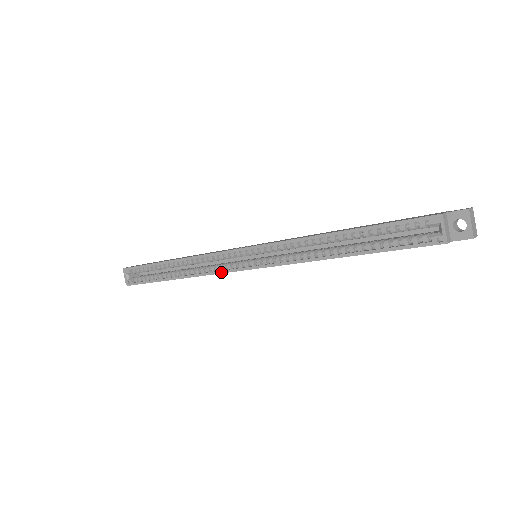
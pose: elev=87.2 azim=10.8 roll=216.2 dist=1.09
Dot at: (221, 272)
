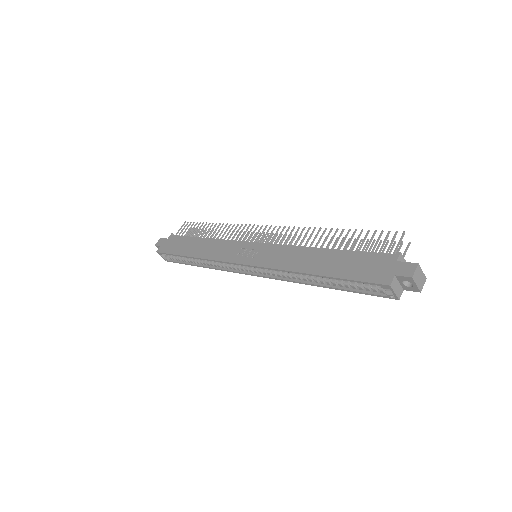
Dot at: (234, 272)
